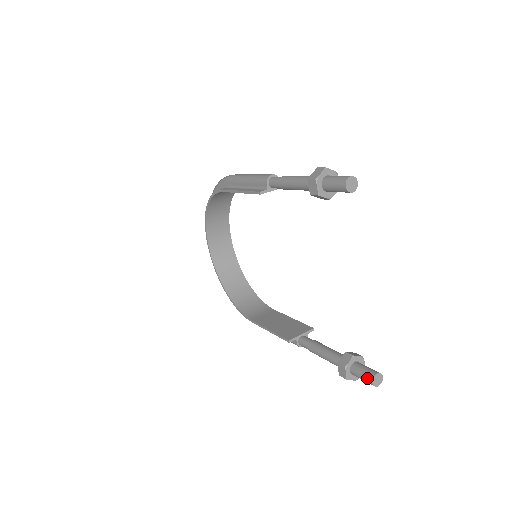
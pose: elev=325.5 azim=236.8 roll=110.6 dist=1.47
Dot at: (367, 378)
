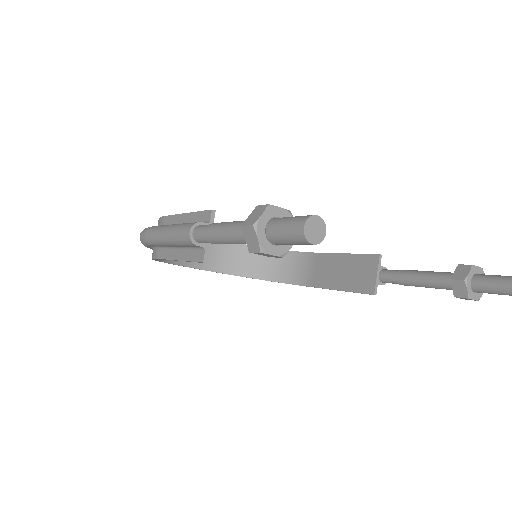
Dot at: occluded
